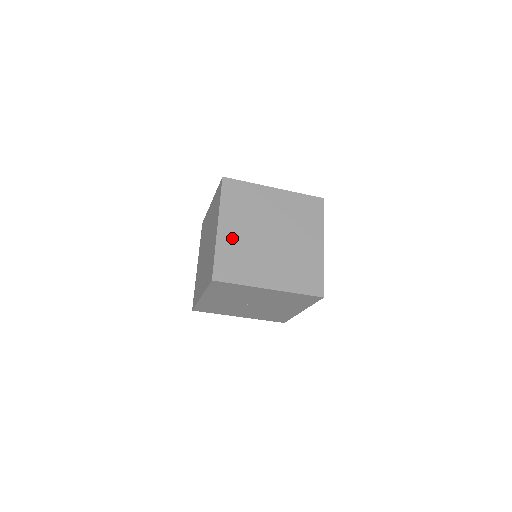
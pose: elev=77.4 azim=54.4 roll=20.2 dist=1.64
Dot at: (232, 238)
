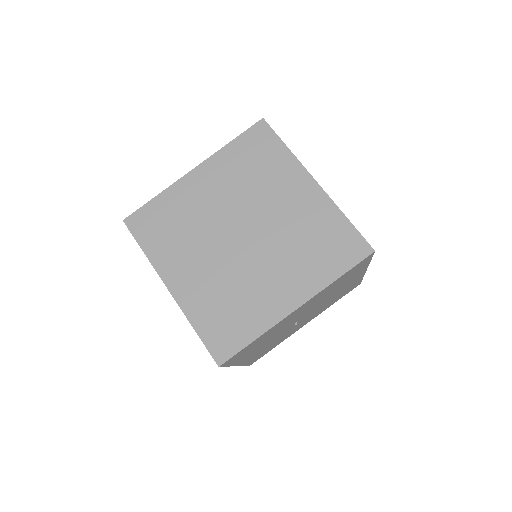
Dot at: (197, 288)
